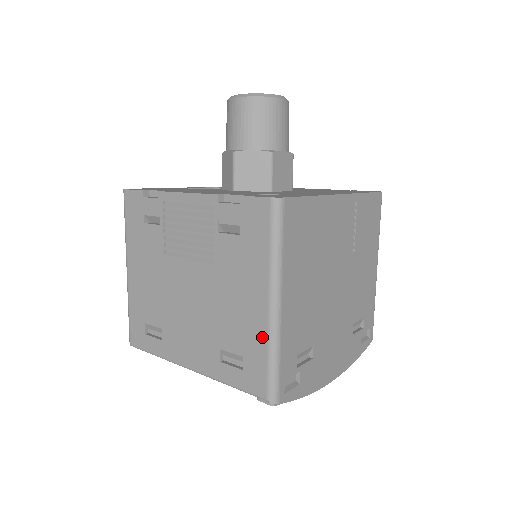
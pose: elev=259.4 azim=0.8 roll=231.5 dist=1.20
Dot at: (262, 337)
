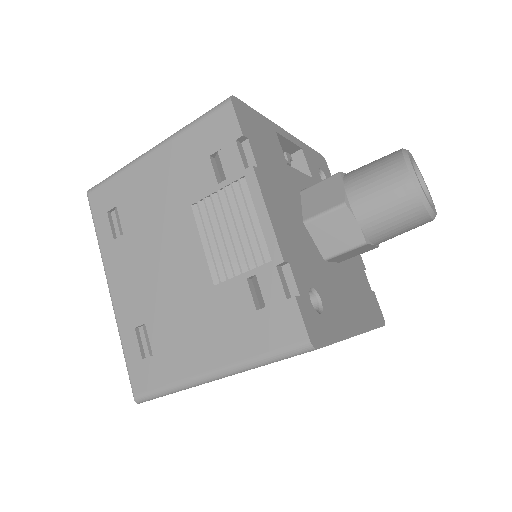
Dot at: (180, 373)
